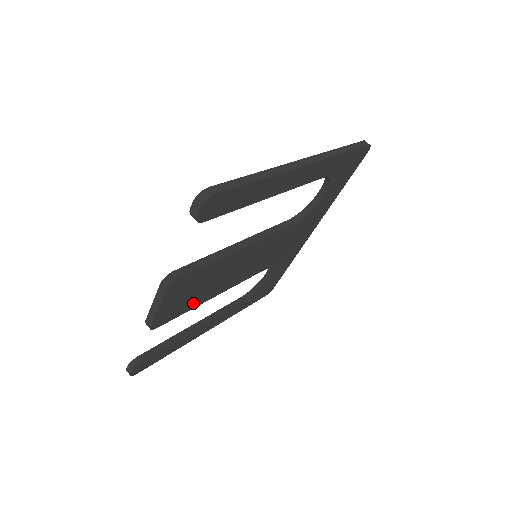
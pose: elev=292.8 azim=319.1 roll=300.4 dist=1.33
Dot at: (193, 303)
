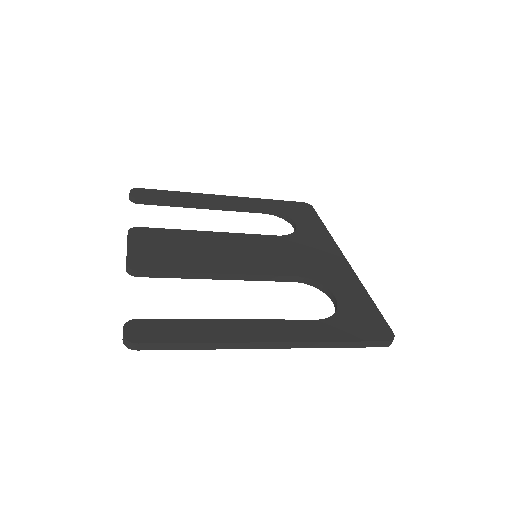
Dot at: occluded
